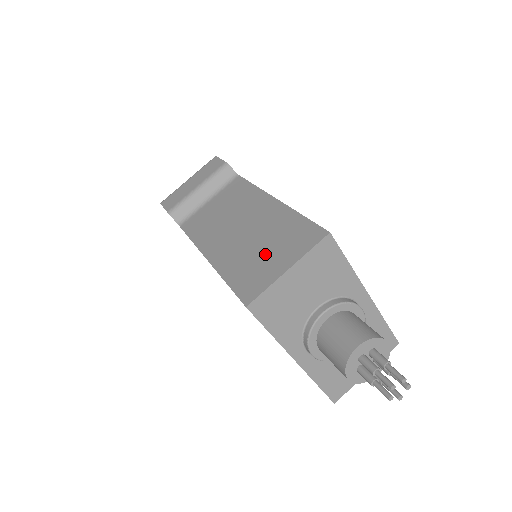
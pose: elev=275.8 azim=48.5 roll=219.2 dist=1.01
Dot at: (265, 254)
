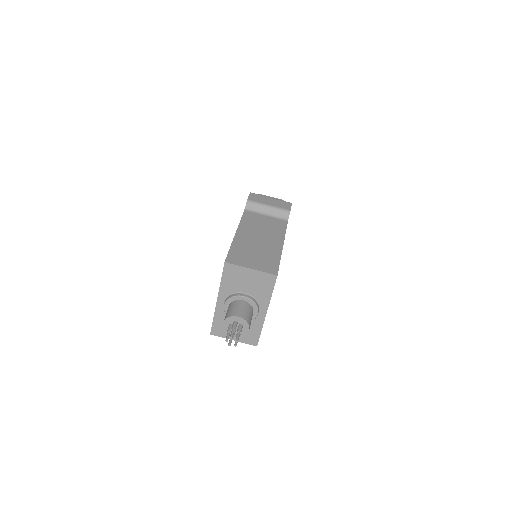
Dot at: (253, 256)
